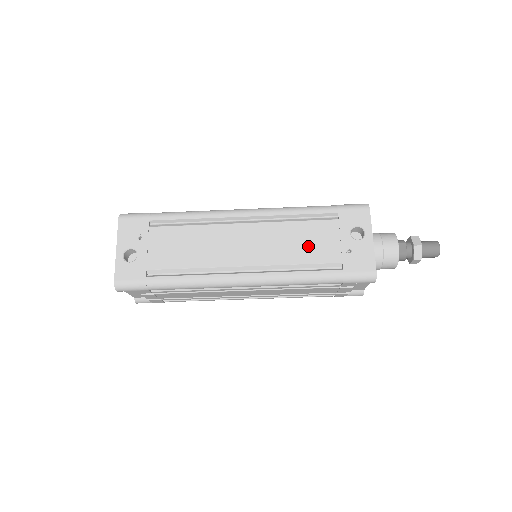
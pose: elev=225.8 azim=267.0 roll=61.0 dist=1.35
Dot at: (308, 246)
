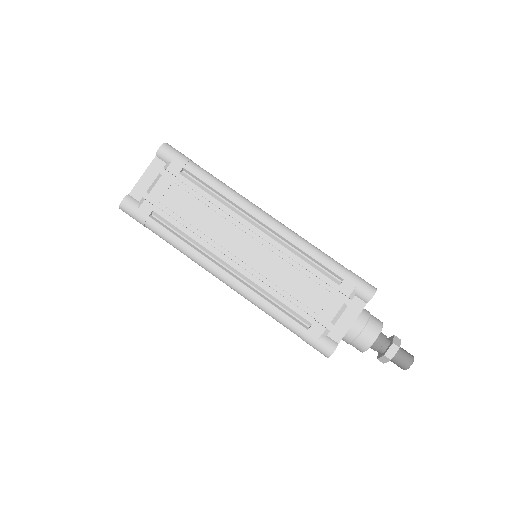
Dot at: occluded
